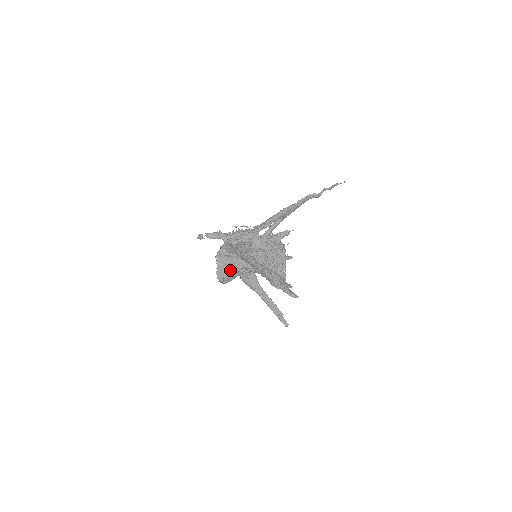
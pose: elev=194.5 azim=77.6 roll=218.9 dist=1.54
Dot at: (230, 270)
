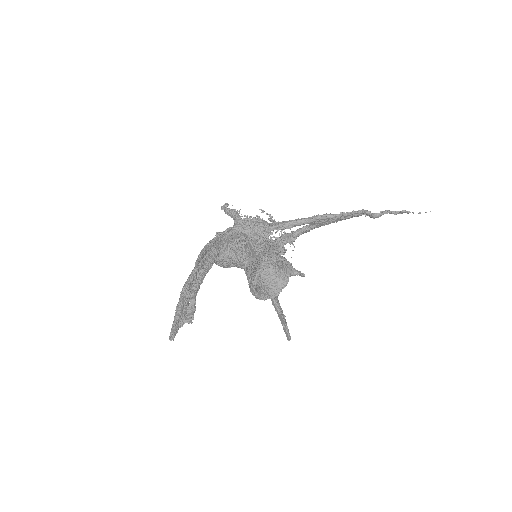
Dot at: (223, 258)
